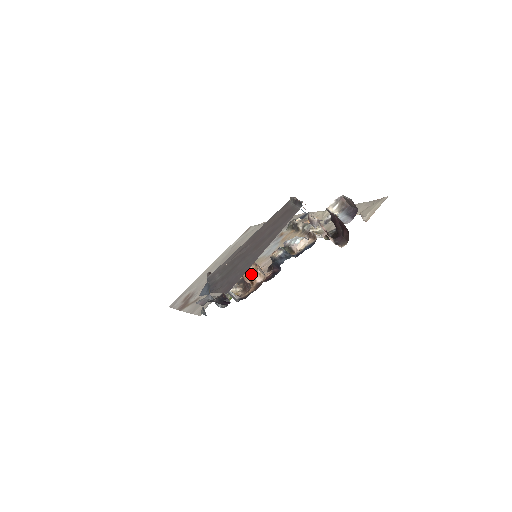
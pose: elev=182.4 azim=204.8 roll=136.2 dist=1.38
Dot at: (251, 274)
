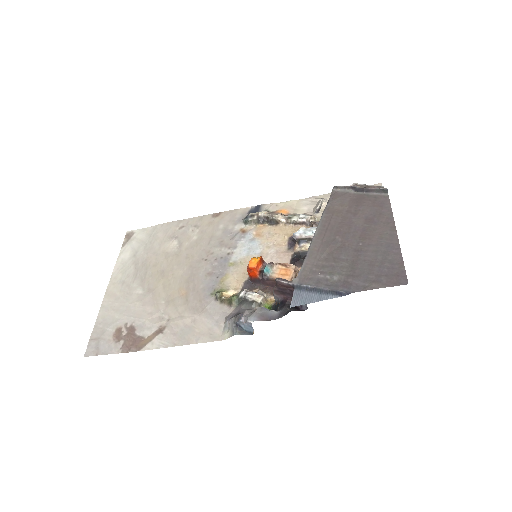
Dot at: (290, 273)
